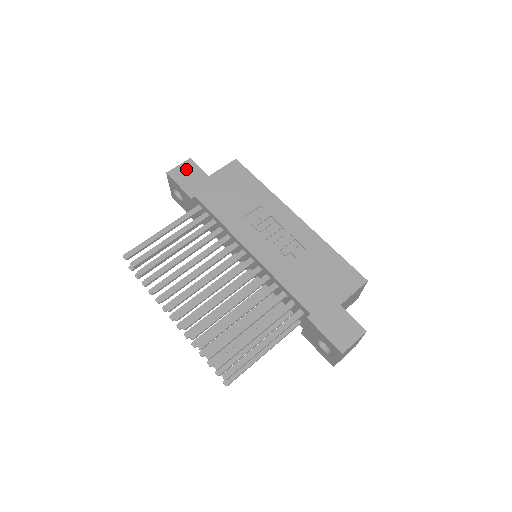
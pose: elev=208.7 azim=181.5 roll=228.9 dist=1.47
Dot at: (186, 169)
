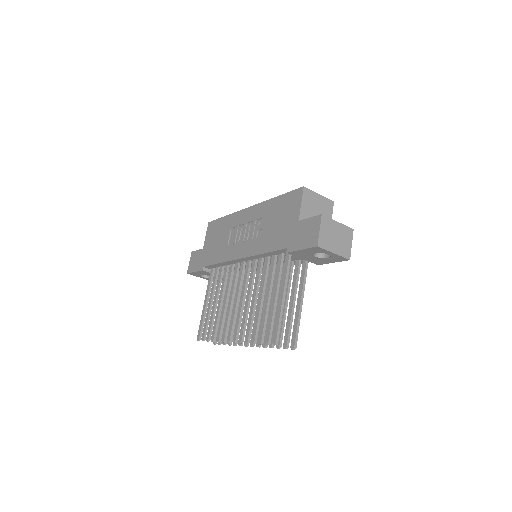
Dot at: (193, 259)
